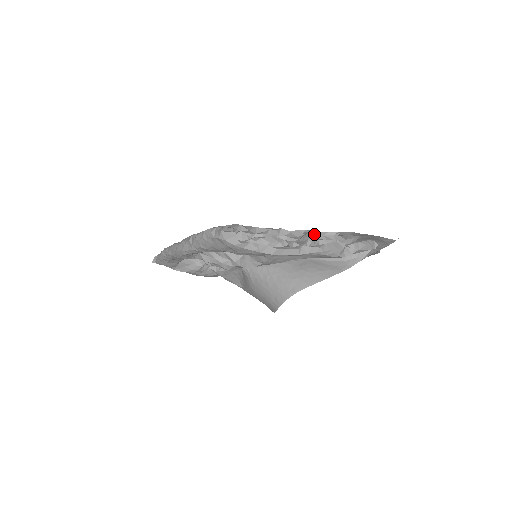
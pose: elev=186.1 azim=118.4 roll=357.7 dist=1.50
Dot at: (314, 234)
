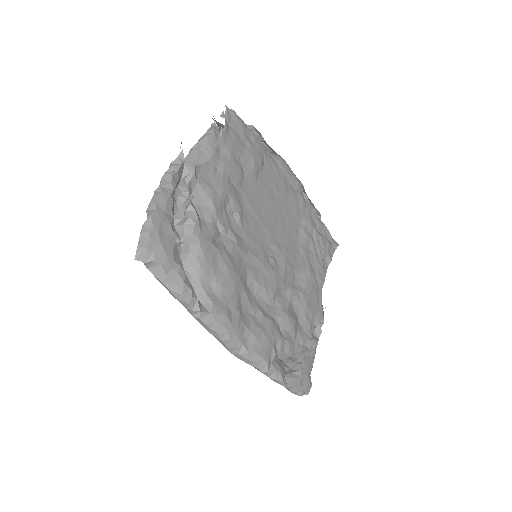
Dot at: (320, 308)
